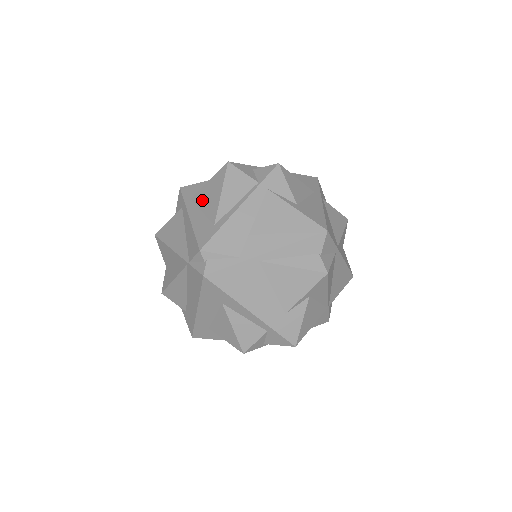
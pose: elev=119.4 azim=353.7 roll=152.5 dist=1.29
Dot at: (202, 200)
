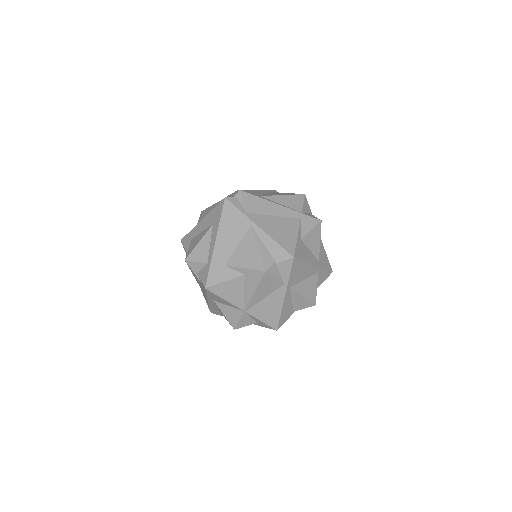
Dot at: (273, 193)
